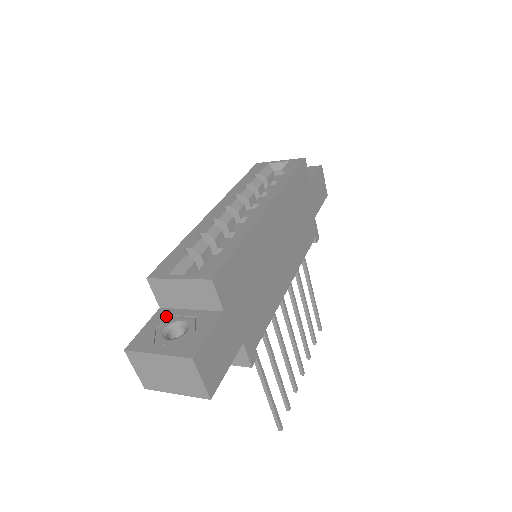
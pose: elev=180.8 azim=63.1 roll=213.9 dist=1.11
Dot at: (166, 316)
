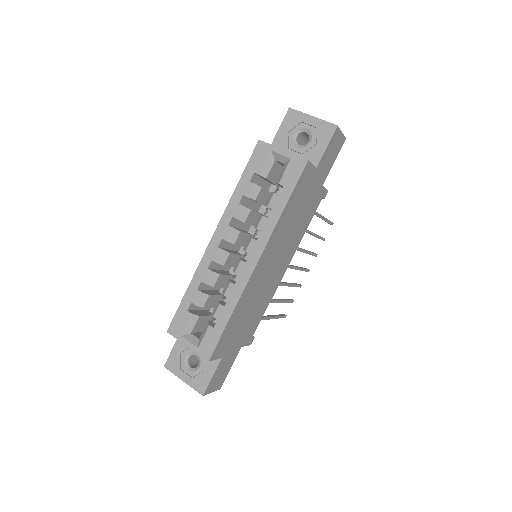
Dot at: occluded
